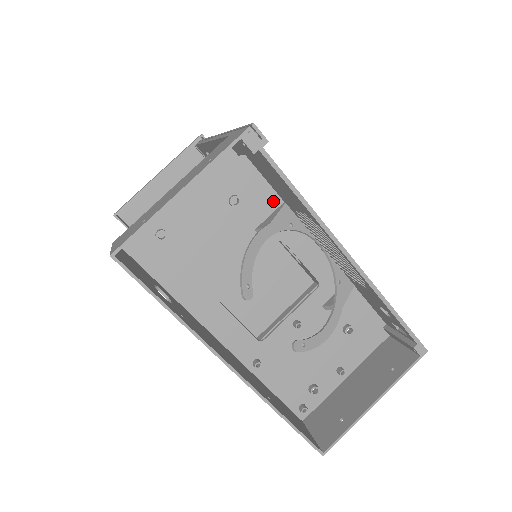
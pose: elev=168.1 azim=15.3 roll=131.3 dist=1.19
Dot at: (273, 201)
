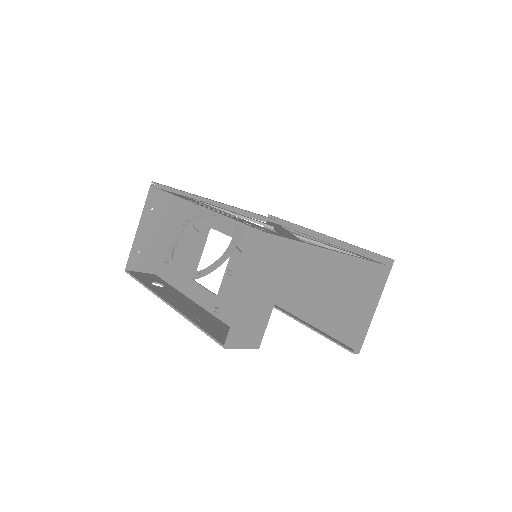
Dot at: occluded
